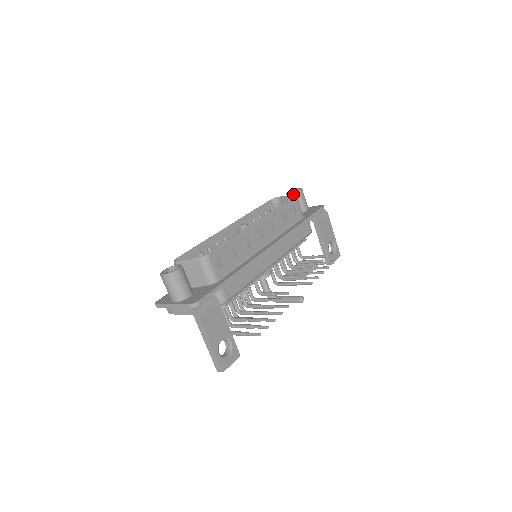
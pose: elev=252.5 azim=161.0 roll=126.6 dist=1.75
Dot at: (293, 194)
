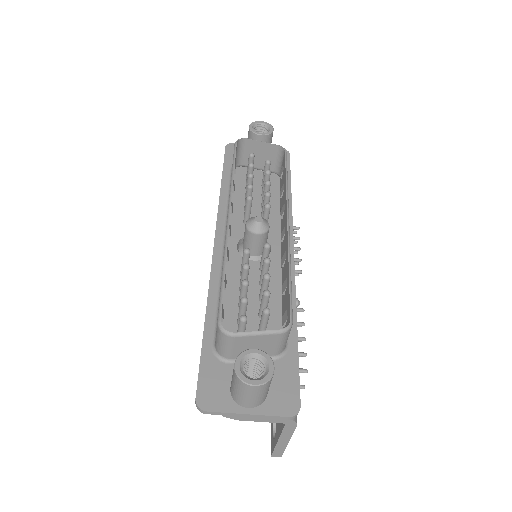
Dot at: (266, 137)
